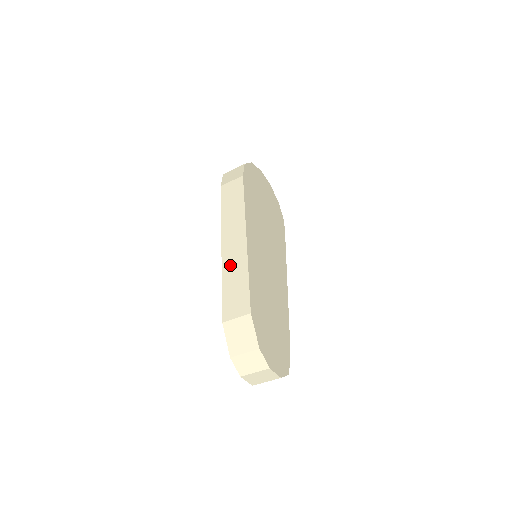
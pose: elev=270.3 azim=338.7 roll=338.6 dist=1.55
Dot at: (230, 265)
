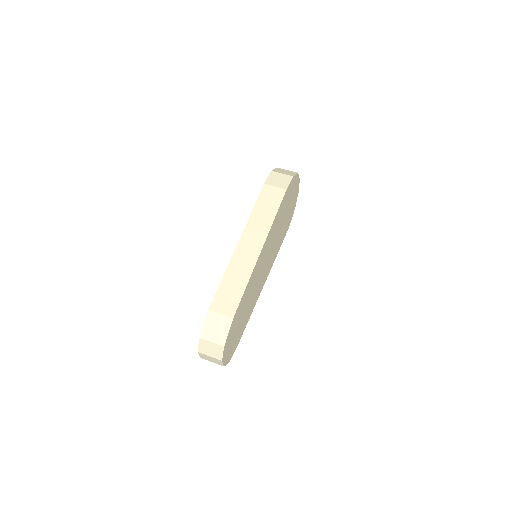
Dot at: (237, 265)
